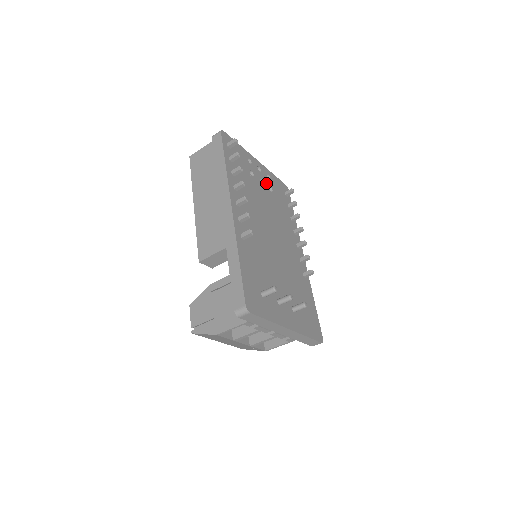
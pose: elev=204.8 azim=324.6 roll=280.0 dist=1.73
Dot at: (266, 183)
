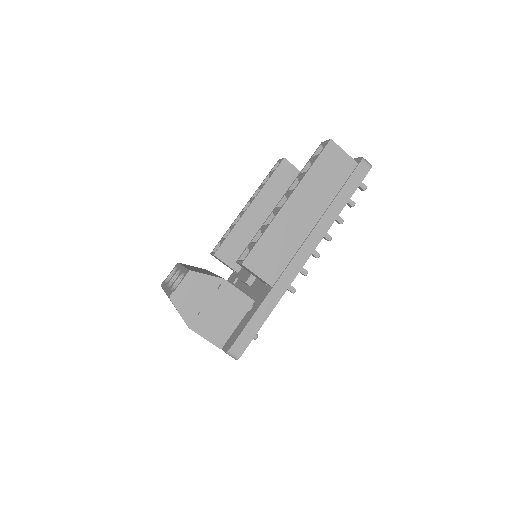
Dot at: occluded
